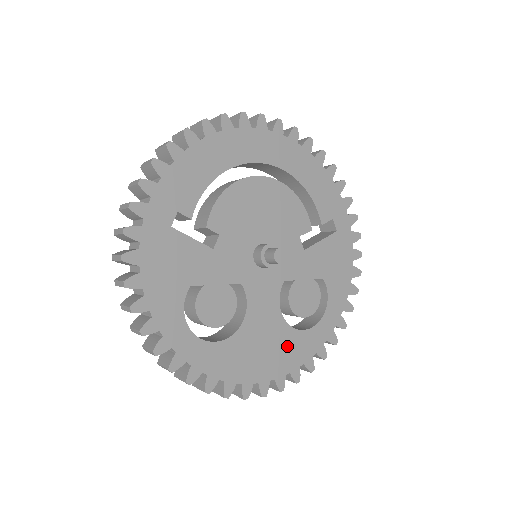
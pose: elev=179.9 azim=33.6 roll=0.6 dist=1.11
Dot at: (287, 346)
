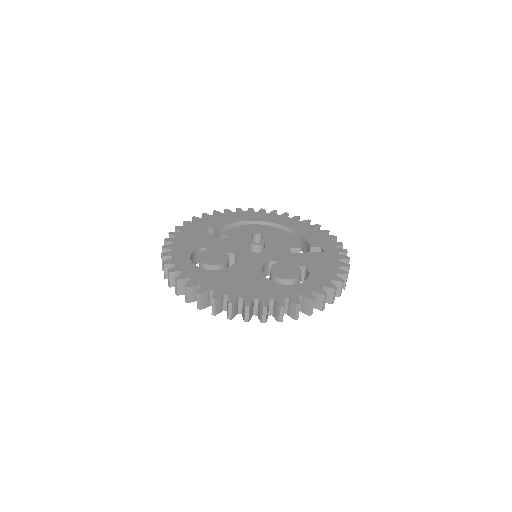
Dot at: (261, 287)
